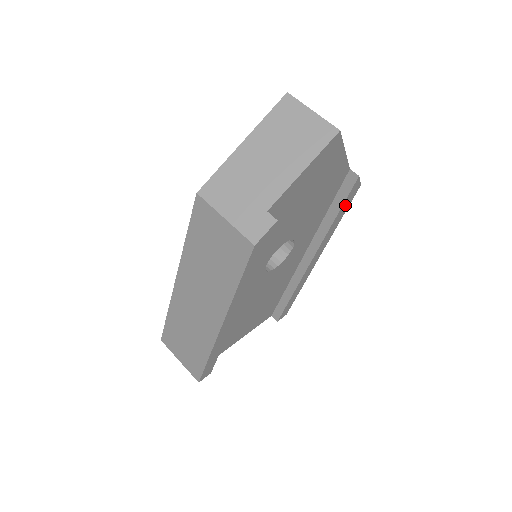
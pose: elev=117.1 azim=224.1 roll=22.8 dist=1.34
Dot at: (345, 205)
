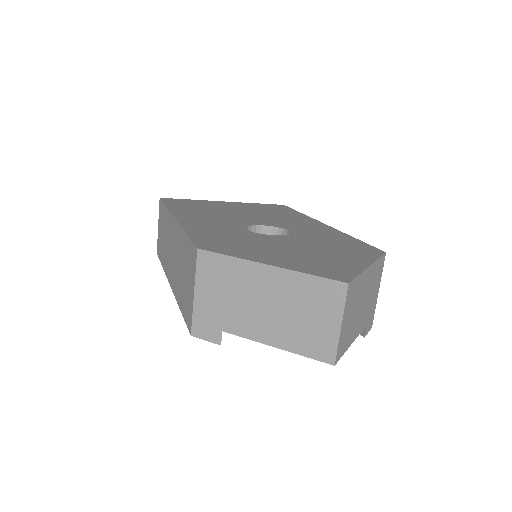
Dot at: occluded
